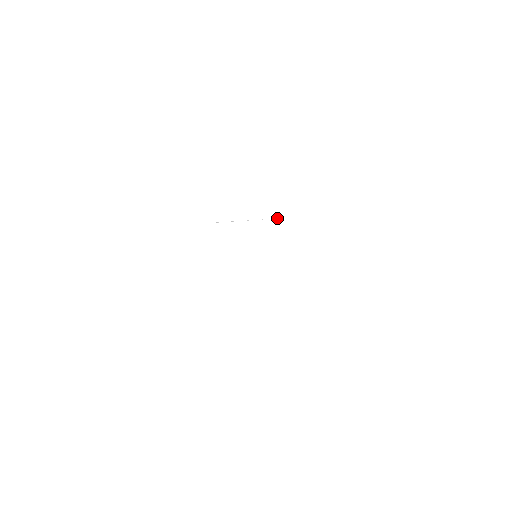
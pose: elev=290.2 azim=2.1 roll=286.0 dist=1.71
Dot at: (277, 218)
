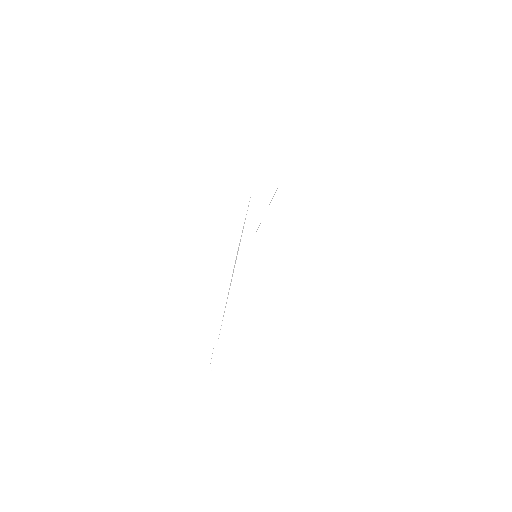
Dot at: occluded
